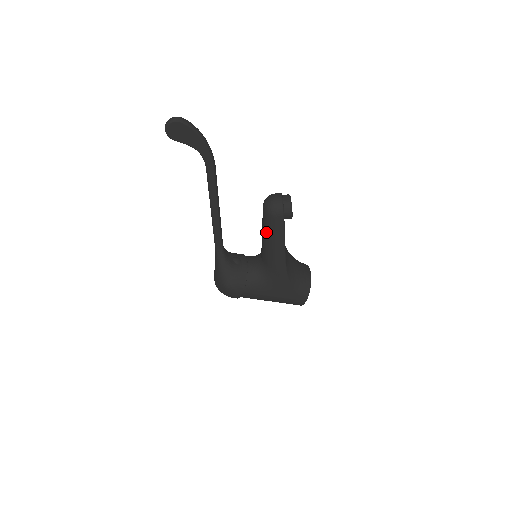
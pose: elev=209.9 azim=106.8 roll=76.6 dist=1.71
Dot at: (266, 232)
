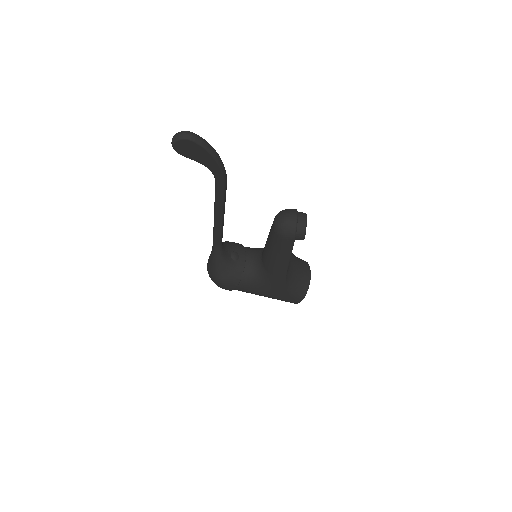
Dot at: (272, 246)
